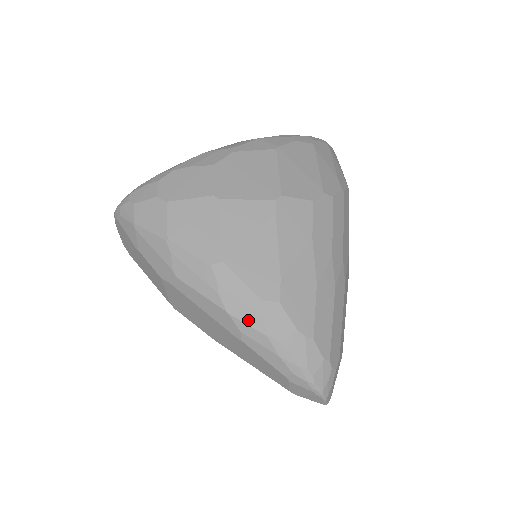
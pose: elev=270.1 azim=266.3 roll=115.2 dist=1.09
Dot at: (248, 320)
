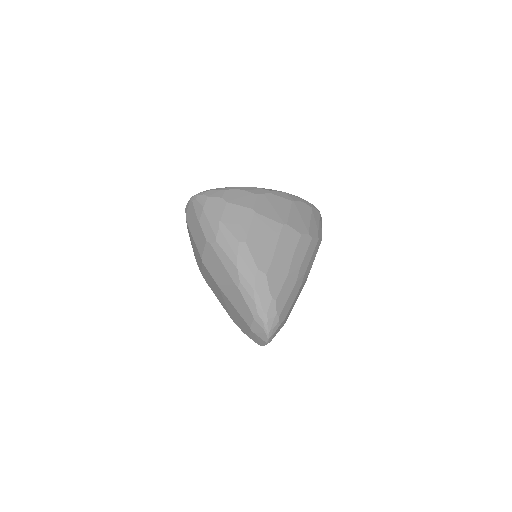
Dot at: (247, 277)
